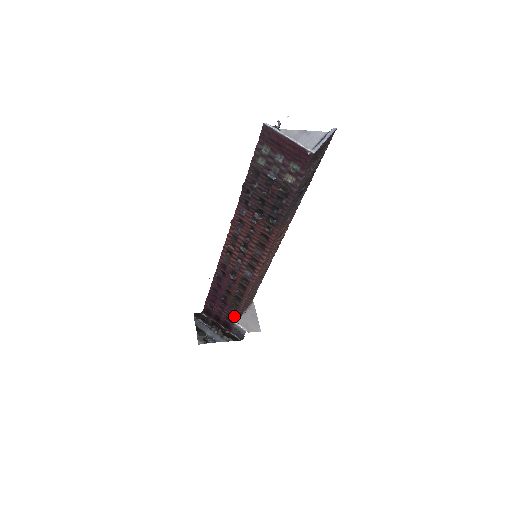
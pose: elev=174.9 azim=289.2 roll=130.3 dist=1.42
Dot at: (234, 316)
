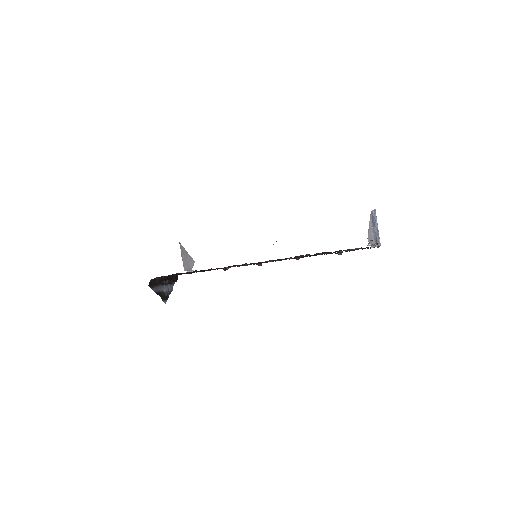
Dot at: occluded
